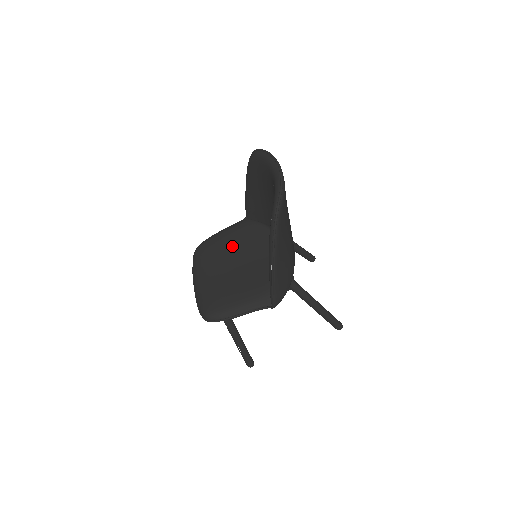
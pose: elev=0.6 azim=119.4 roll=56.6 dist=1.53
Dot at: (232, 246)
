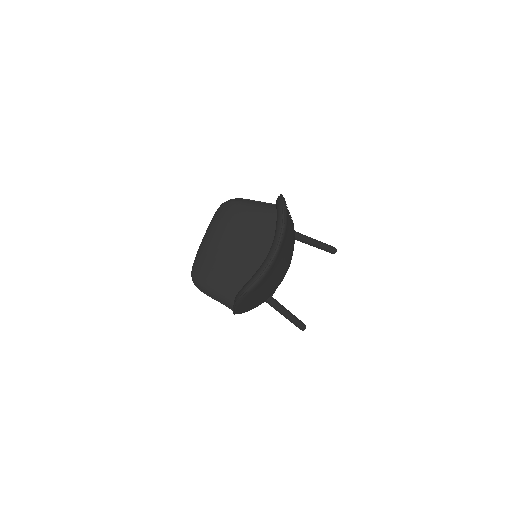
Dot at: (247, 229)
